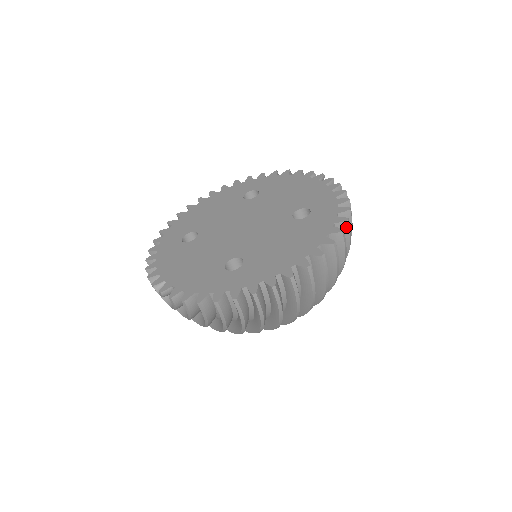
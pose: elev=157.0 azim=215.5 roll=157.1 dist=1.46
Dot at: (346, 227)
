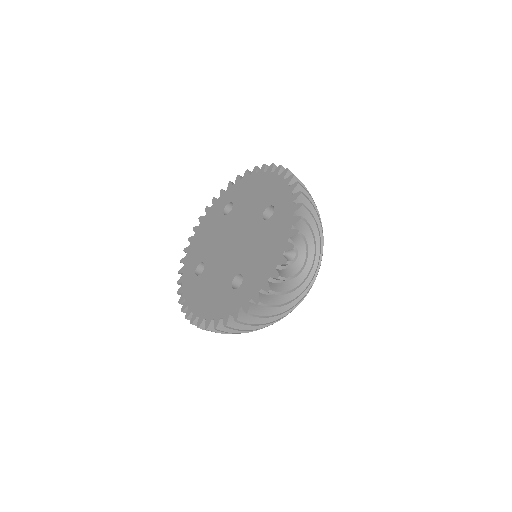
Dot at: (229, 326)
